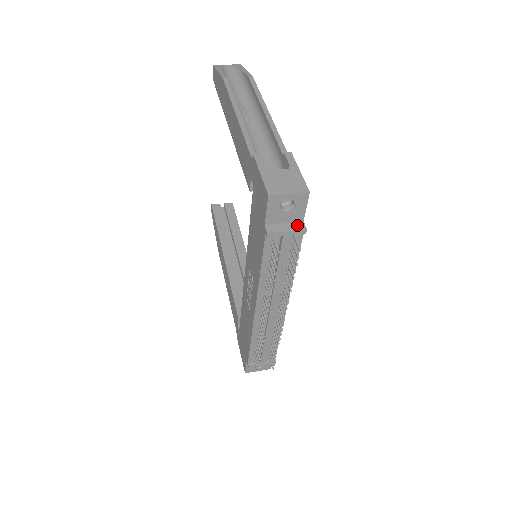
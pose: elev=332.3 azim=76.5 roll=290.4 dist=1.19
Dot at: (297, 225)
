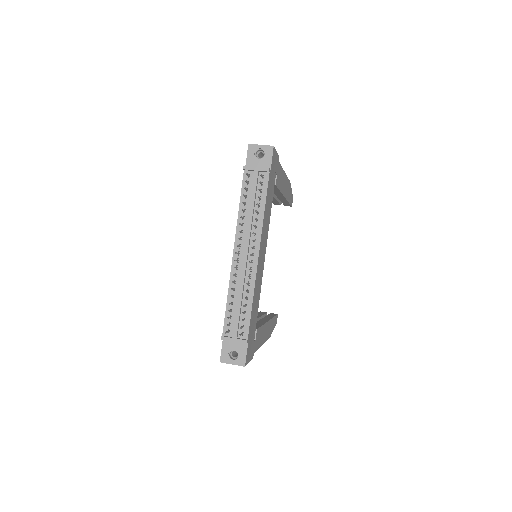
Dot at: (265, 169)
